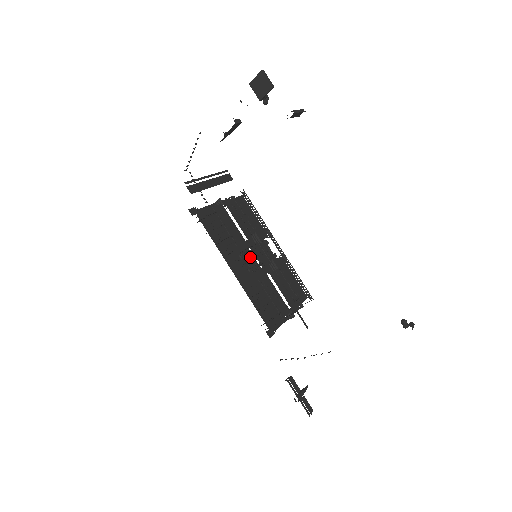
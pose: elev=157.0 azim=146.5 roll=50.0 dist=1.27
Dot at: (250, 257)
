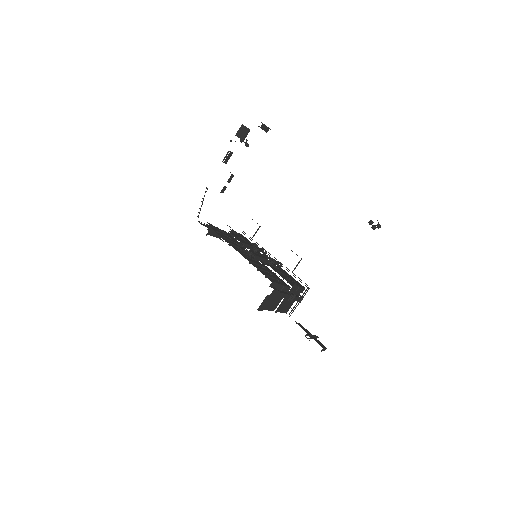
Dot at: (251, 255)
